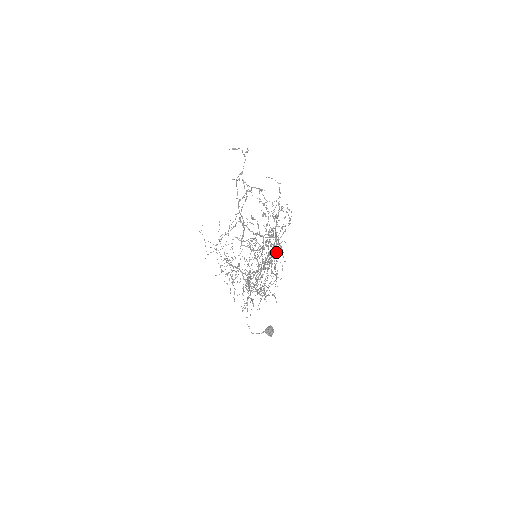
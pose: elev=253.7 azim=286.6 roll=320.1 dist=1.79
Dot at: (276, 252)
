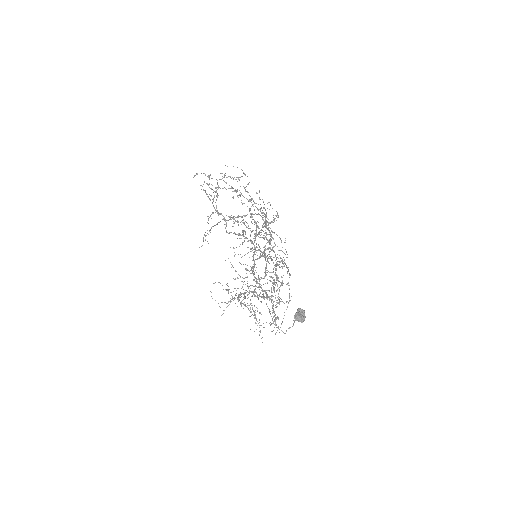
Dot at: occluded
